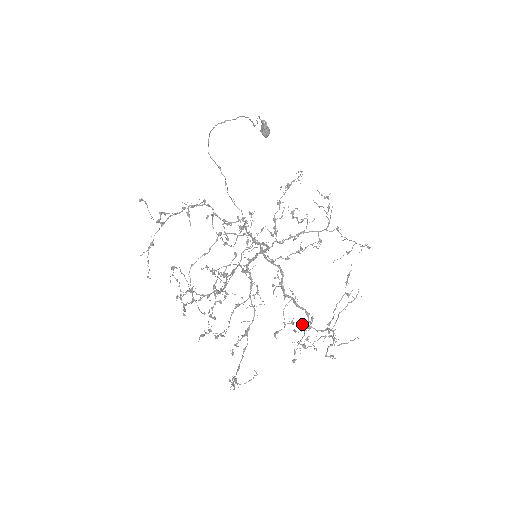
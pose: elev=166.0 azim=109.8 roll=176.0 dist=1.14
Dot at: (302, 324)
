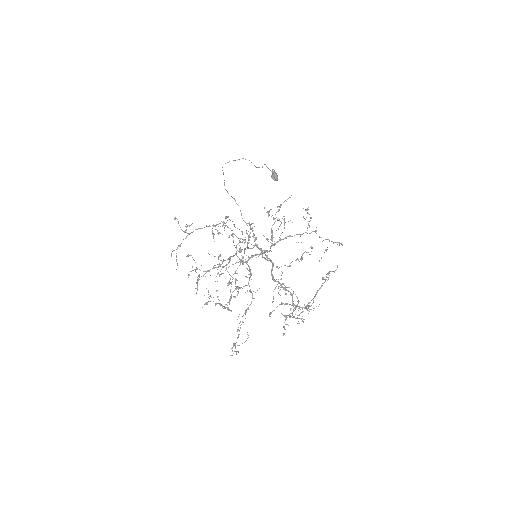
Dot at: occluded
